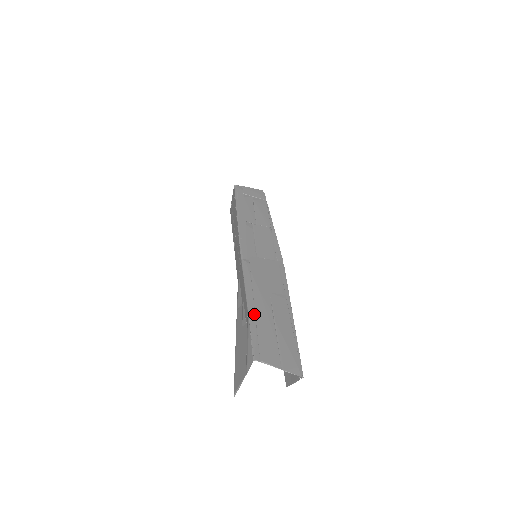
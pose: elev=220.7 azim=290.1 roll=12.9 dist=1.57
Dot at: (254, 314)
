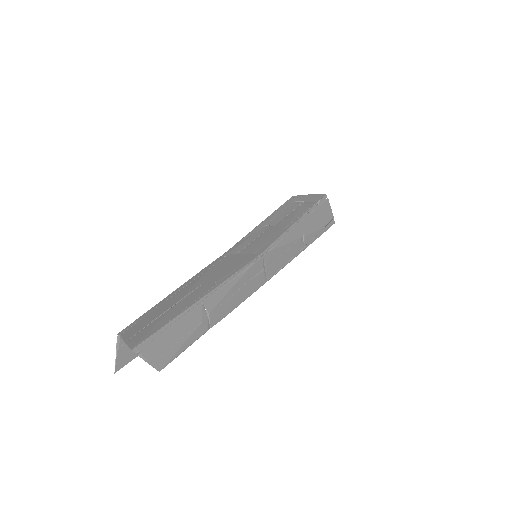
Dot at: (167, 299)
